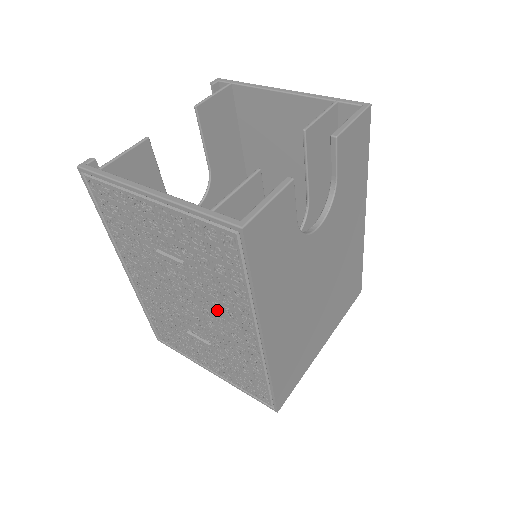
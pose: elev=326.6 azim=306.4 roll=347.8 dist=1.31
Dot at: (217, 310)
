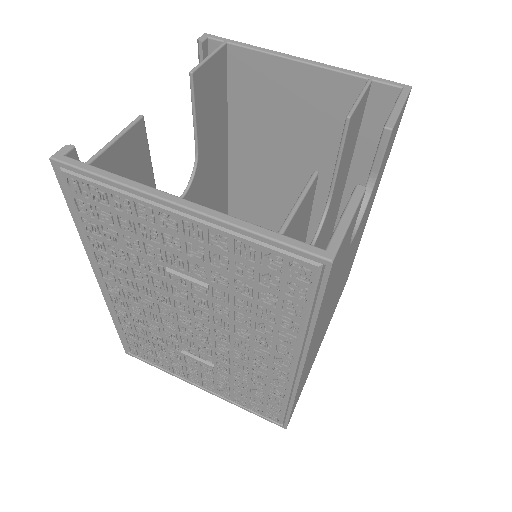
Dot at: (241, 336)
